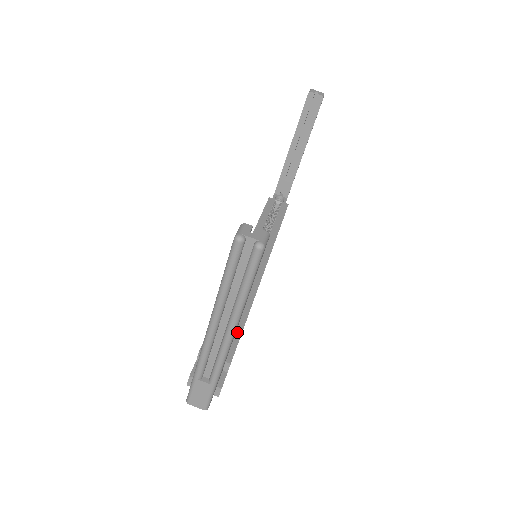
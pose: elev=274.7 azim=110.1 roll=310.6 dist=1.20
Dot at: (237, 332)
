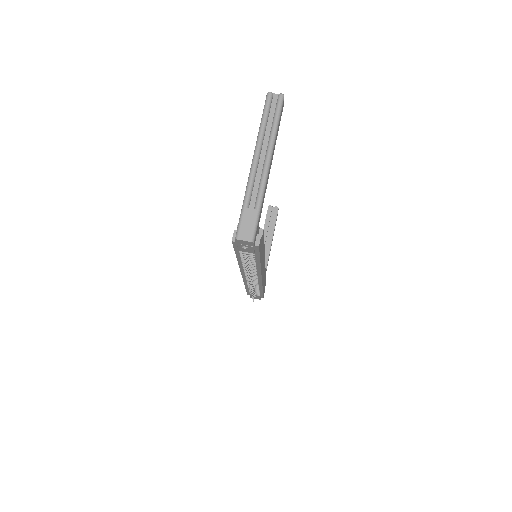
Dot at: occluded
